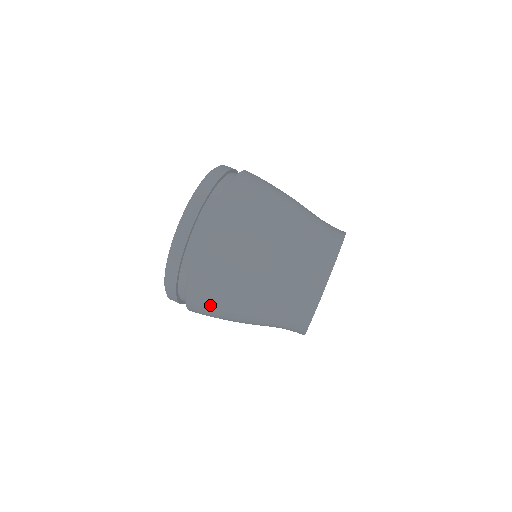
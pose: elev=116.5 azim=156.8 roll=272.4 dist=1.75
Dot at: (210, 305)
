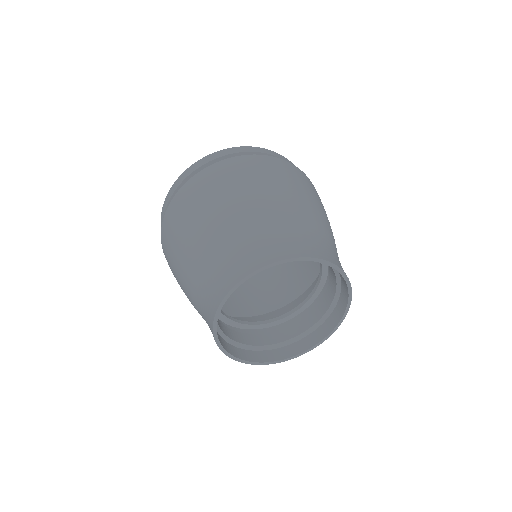
Dot at: (169, 259)
